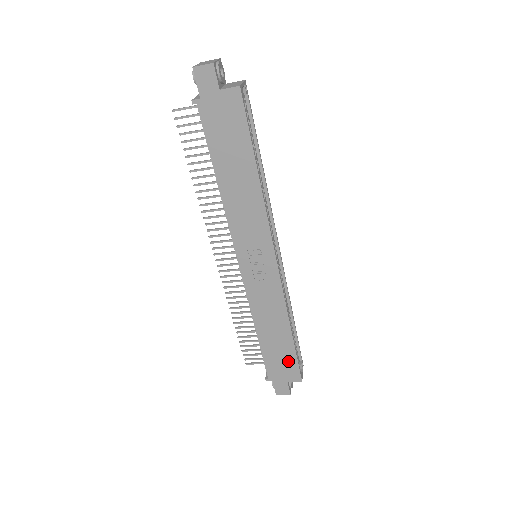
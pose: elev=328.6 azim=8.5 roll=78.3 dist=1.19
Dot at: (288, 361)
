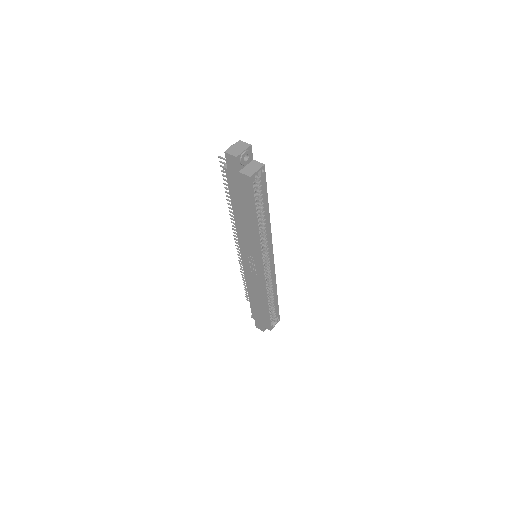
Dot at: (264, 317)
